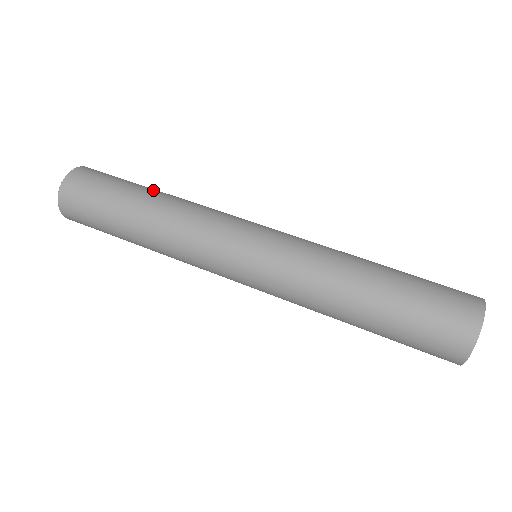
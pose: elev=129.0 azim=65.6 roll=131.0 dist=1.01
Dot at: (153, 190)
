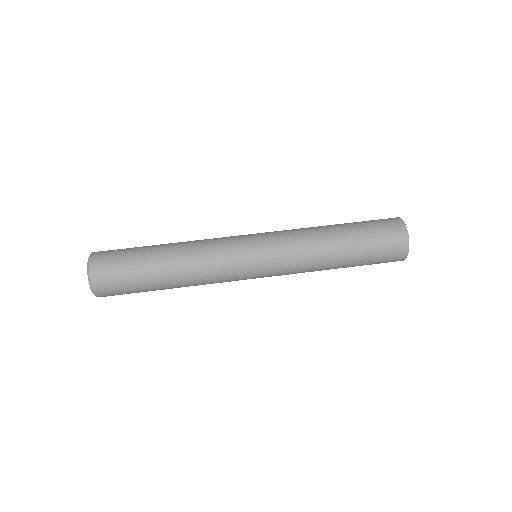
Dot at: (161, 250)
